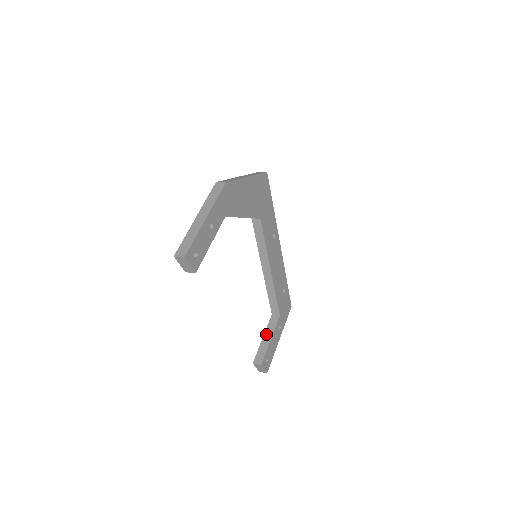
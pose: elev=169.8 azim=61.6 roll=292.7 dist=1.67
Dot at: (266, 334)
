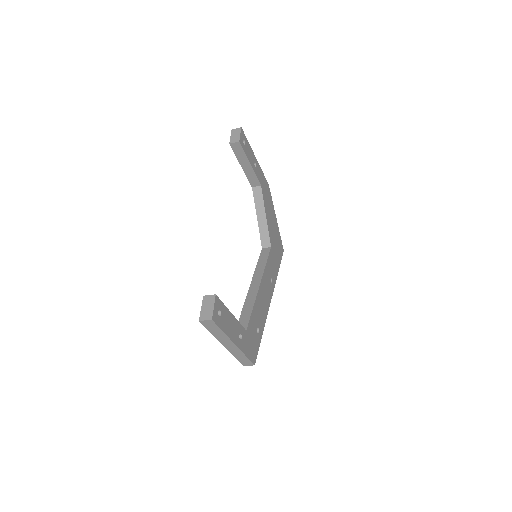
Dot at: occluded
